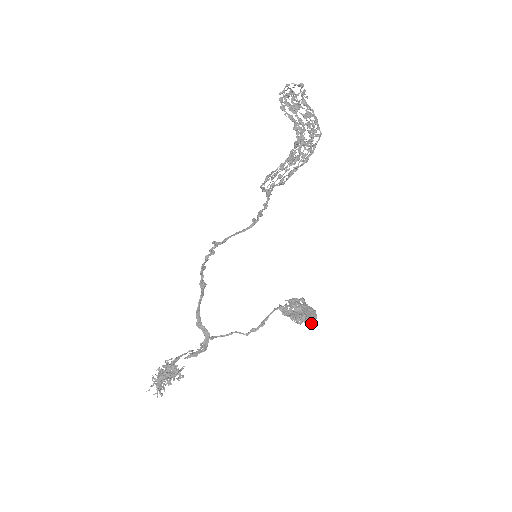
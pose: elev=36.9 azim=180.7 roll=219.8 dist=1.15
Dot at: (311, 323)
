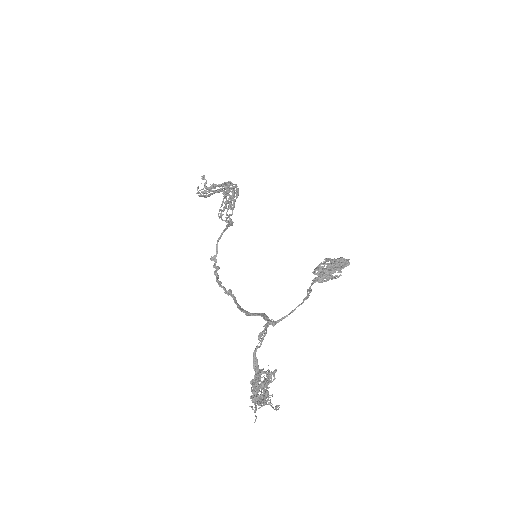
Dot at: (346, 262)
